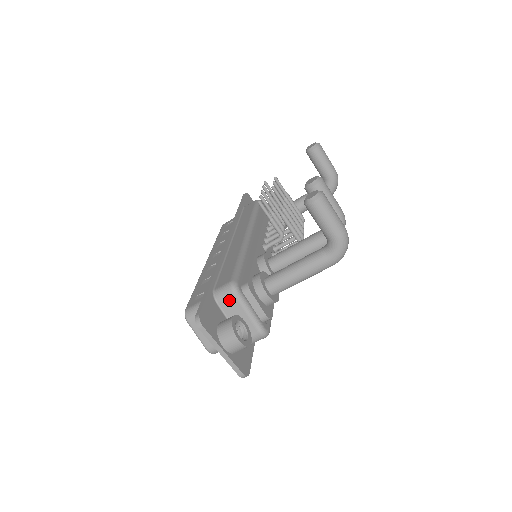
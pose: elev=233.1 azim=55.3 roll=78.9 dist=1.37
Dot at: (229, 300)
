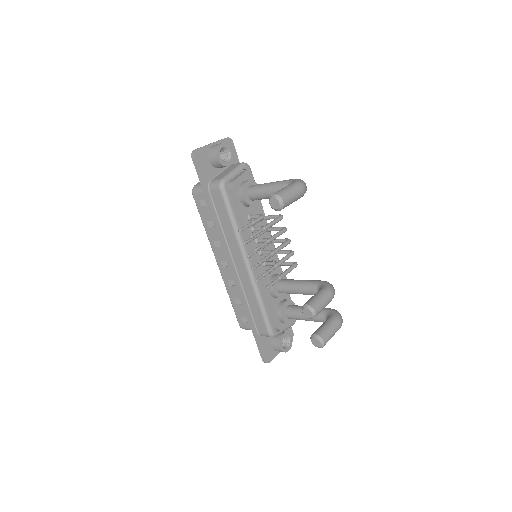
Dot at: occluded
